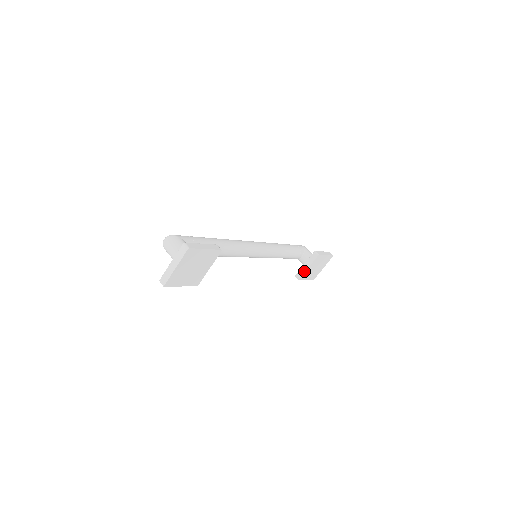
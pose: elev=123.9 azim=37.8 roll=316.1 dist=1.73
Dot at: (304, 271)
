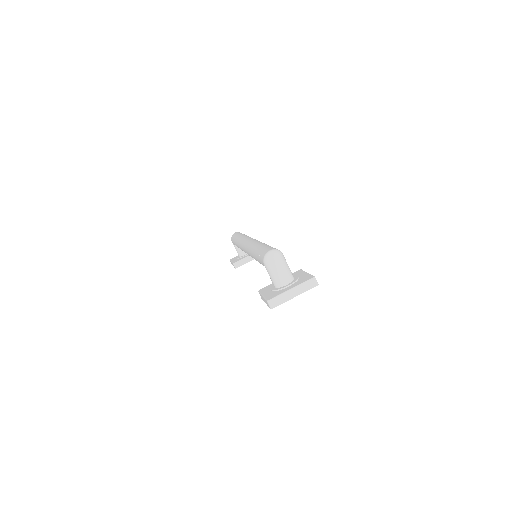
Dot at: (245, 263)
